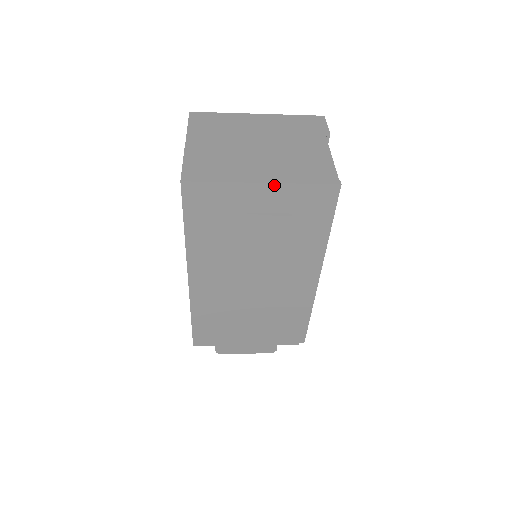
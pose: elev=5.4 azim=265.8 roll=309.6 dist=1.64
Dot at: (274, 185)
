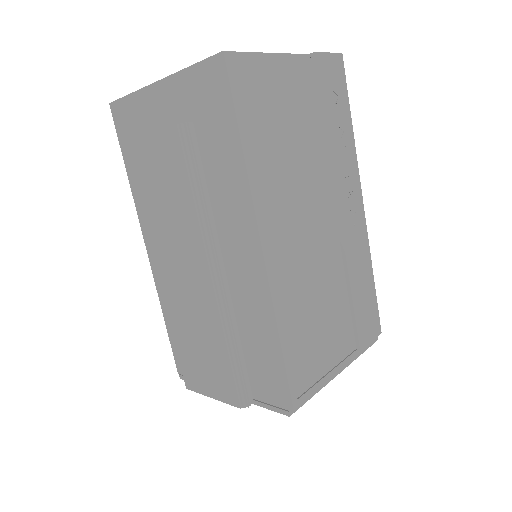
Dot at: (167, 80)
